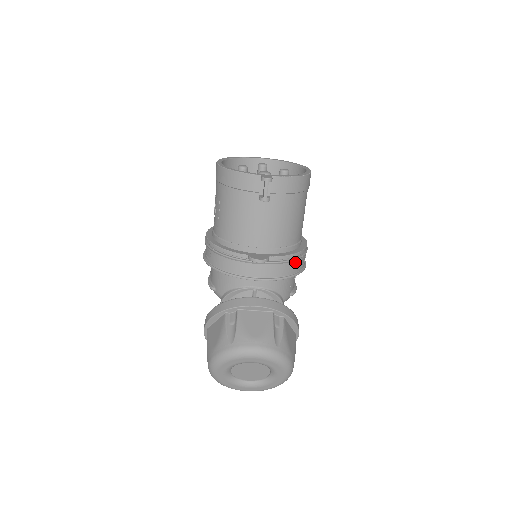
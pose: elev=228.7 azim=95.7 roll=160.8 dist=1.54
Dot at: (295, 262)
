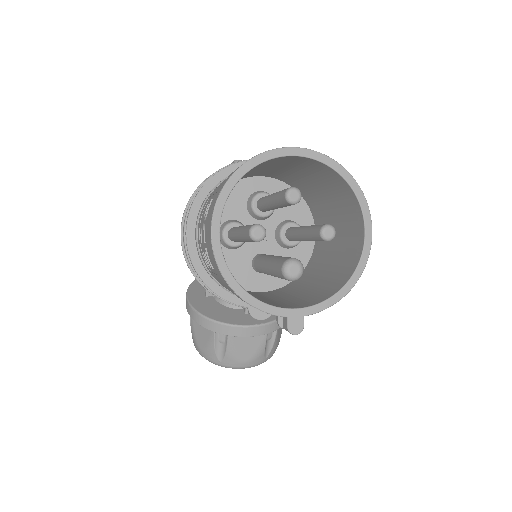
Dot at: occluded
